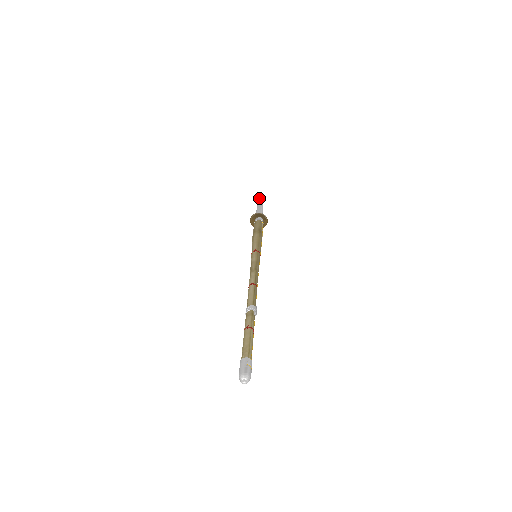
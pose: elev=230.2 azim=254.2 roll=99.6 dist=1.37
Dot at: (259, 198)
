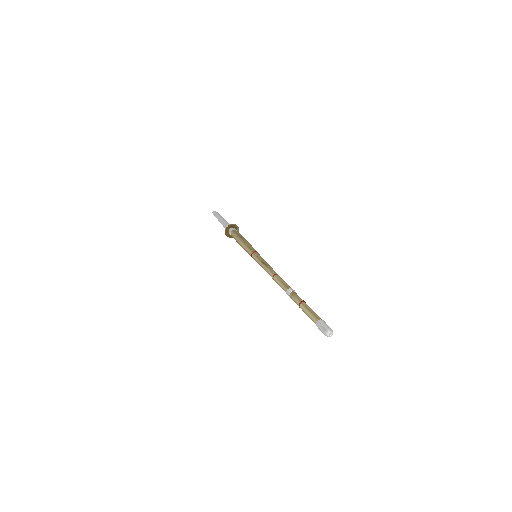
Dot at: (218, 213)
